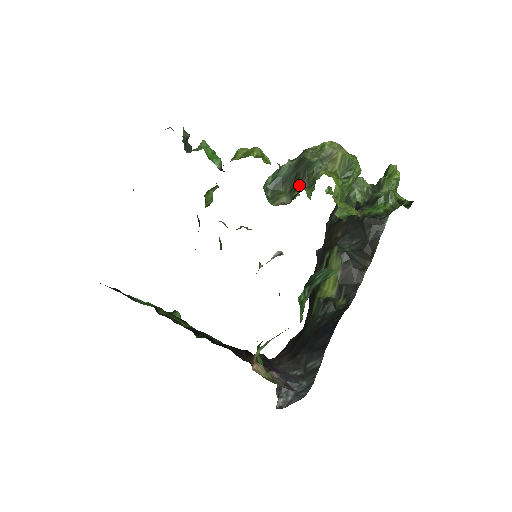
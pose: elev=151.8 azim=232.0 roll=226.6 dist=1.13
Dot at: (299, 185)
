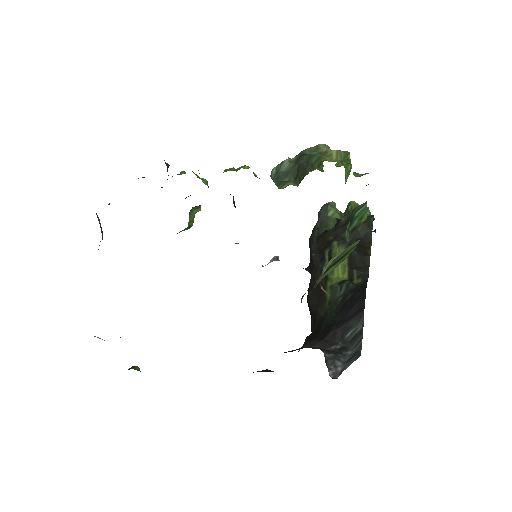
Dot at: (305, 171)
